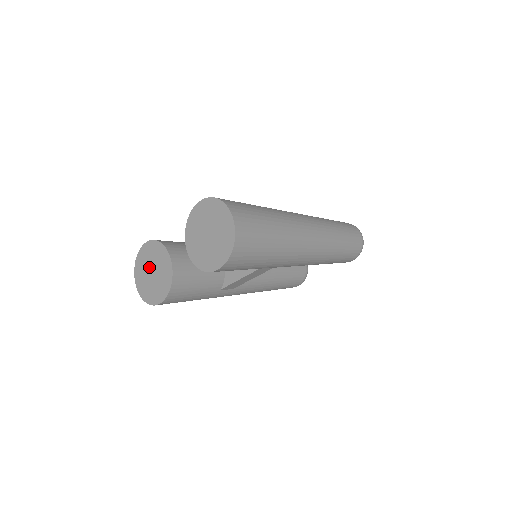
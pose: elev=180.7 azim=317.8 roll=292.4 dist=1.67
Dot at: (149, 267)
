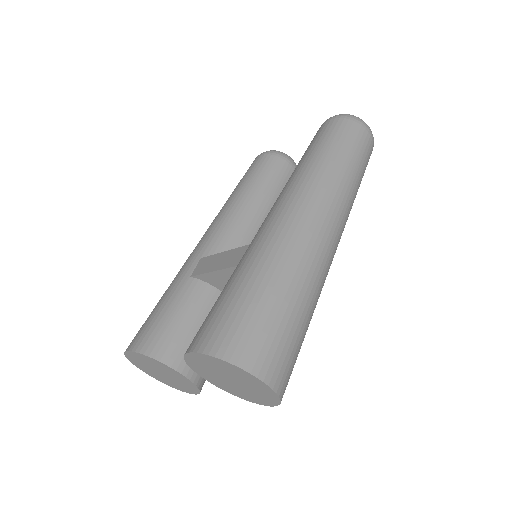
Dot at: (153, 369)
